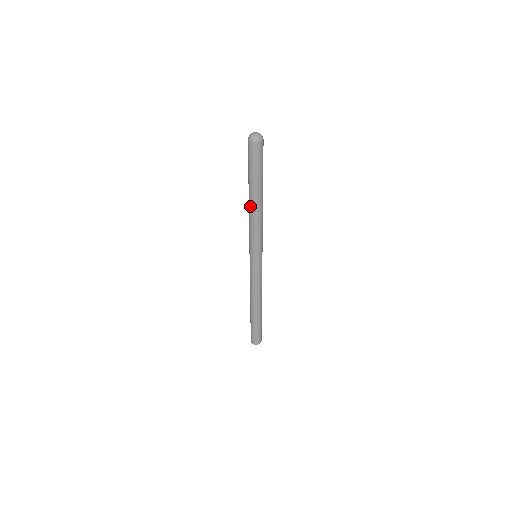
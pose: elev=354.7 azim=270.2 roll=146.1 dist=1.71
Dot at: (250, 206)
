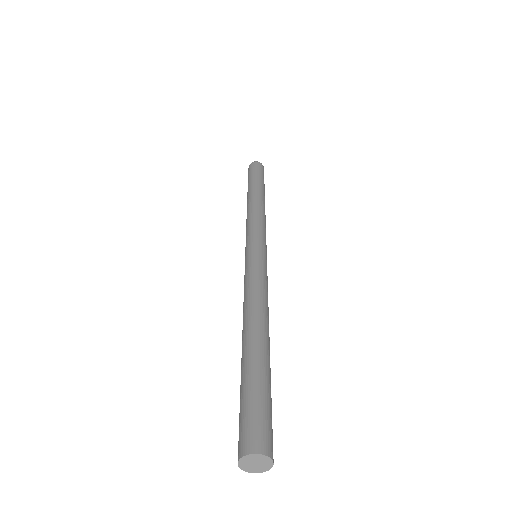
Dot at: (253, 198)
